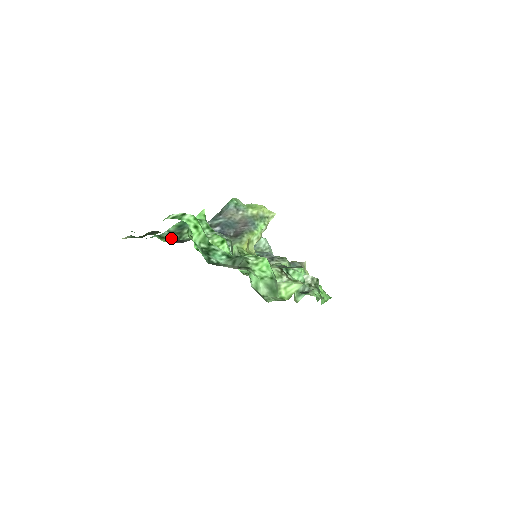
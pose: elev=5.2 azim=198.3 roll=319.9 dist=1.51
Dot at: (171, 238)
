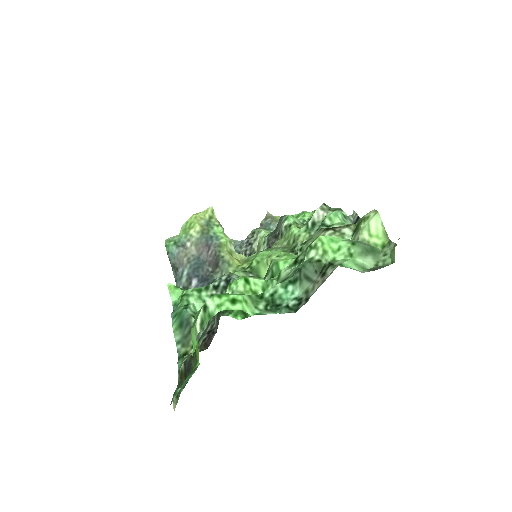
Dot at: (191, 344)
